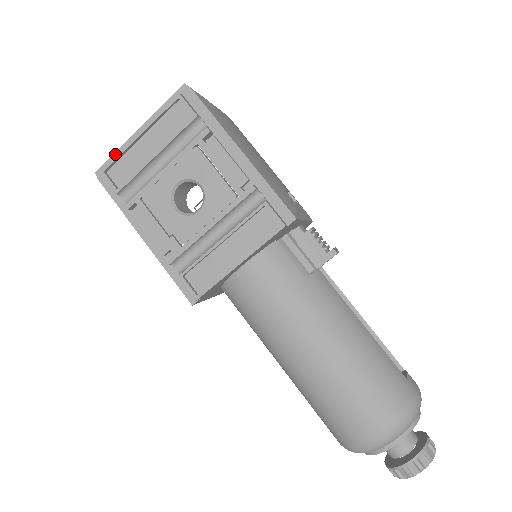
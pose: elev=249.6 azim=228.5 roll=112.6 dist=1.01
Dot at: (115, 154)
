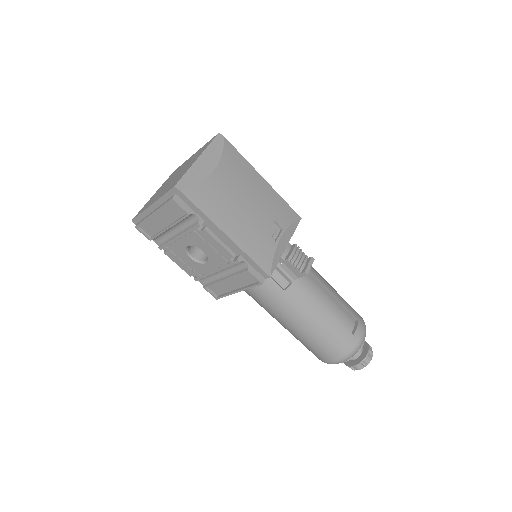
Dot at: (141, 215)
